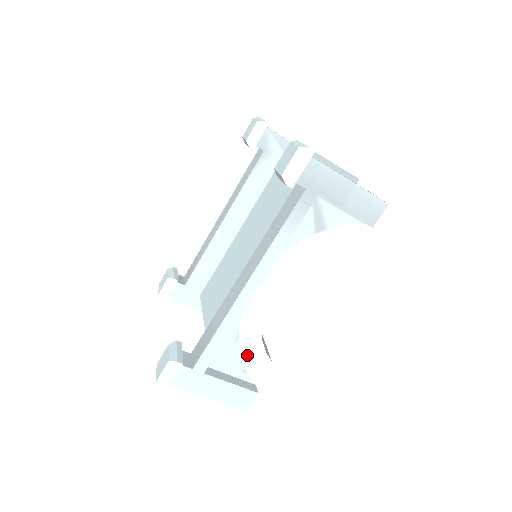
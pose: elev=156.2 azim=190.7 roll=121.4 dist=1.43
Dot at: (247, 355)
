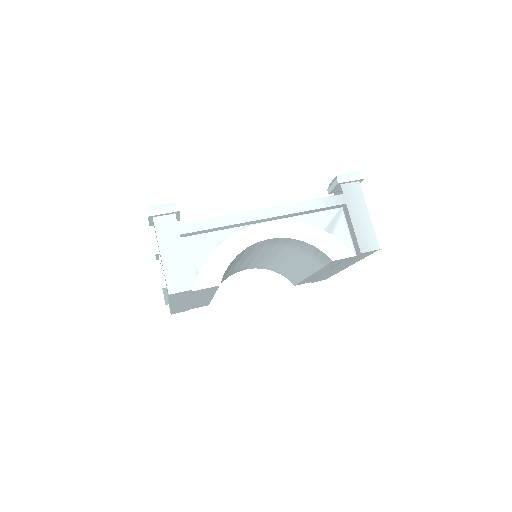
Dot at: (211, 262)
